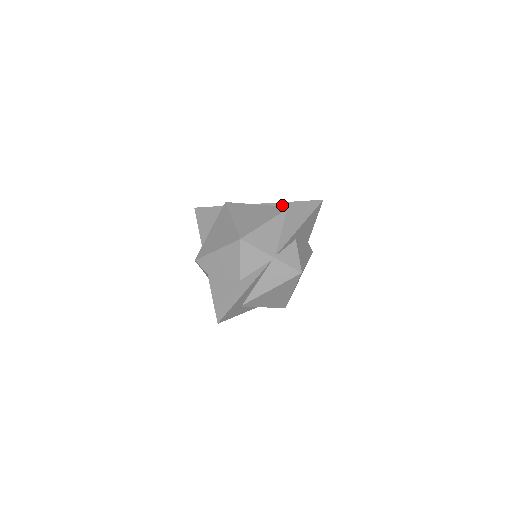
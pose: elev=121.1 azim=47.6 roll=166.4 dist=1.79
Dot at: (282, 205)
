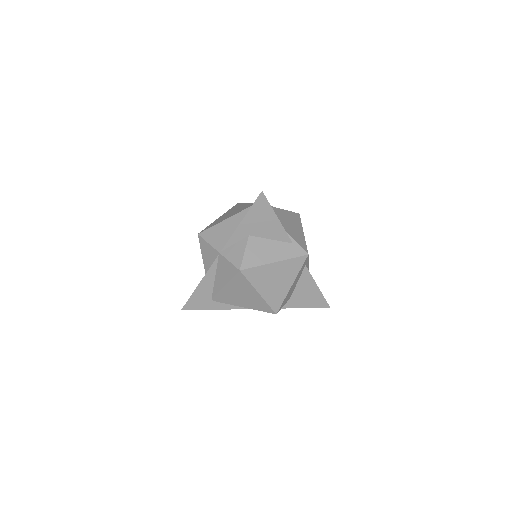
Dot at: occluded
